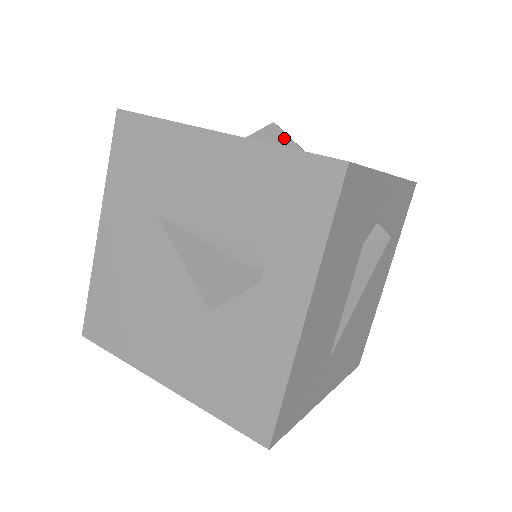
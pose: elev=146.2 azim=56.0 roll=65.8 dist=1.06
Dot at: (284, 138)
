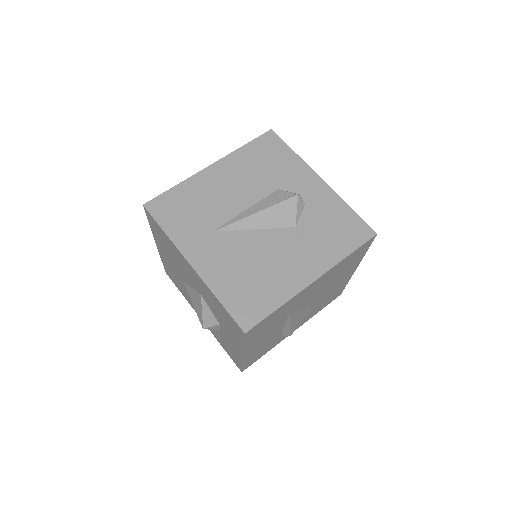
Dot at: occluded
